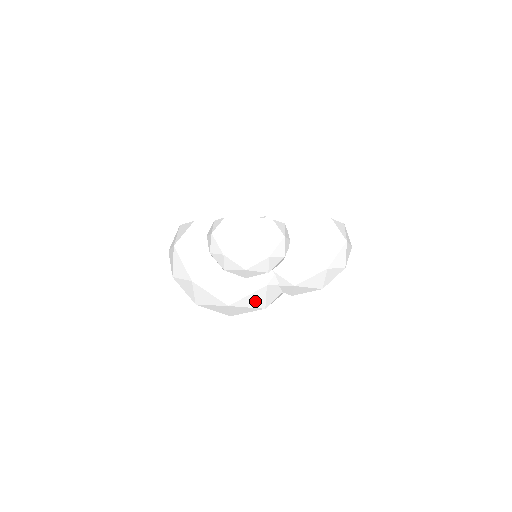
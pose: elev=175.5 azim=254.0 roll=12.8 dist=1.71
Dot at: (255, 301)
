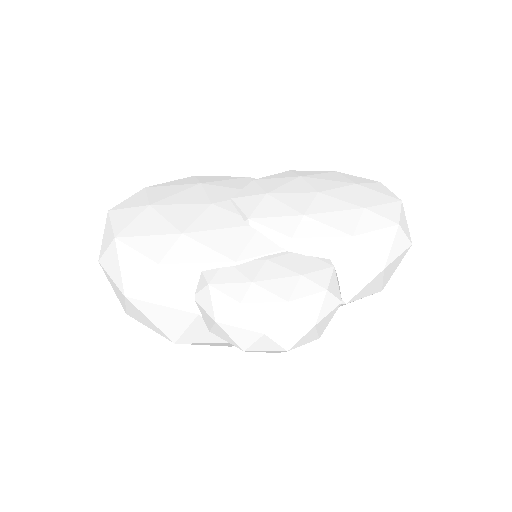
Dot at: occluded
